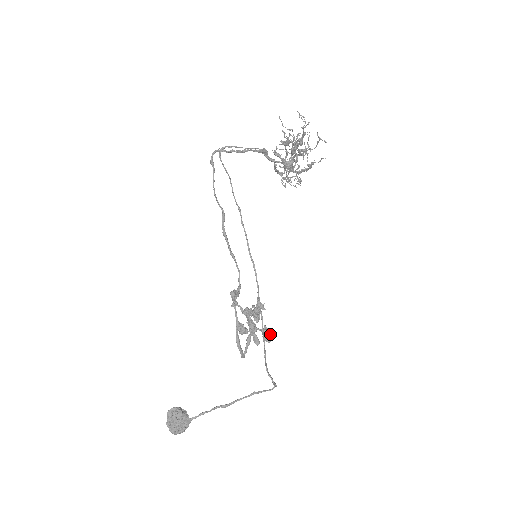
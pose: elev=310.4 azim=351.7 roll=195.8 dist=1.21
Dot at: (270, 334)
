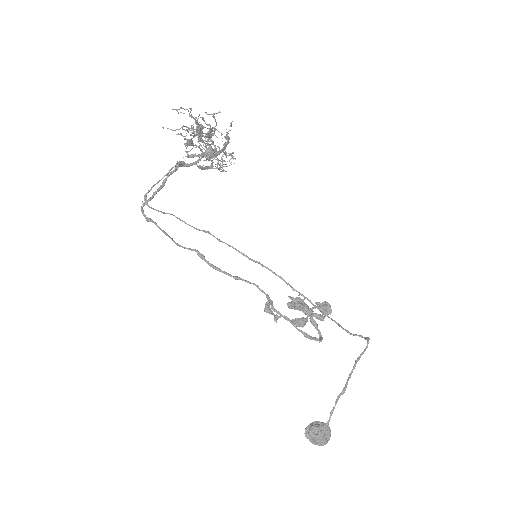
Dot at: (326, 307)
